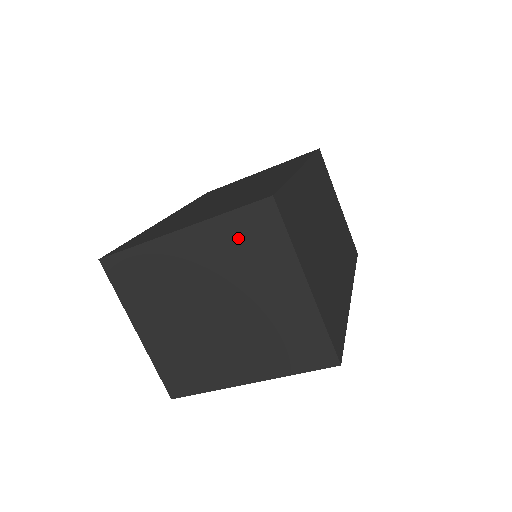
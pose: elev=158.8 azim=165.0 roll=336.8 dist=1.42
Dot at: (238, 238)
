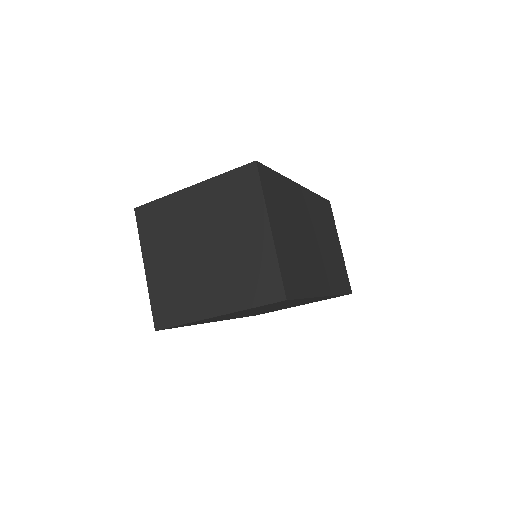
Dot at: (229, 192)
